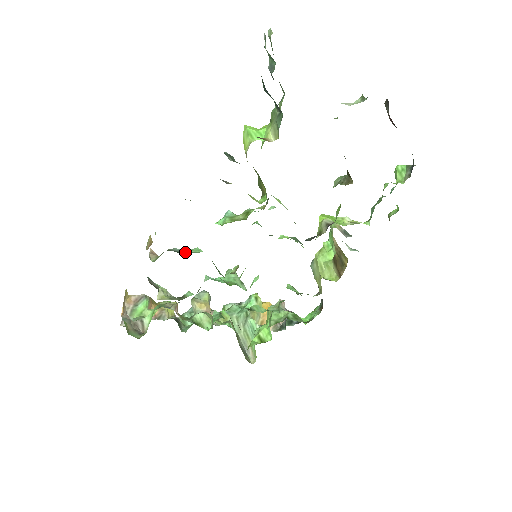
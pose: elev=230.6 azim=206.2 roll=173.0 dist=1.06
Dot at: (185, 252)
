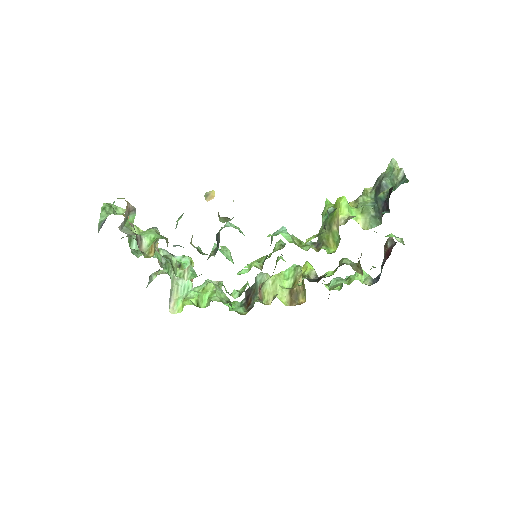
Dot at: occluded
